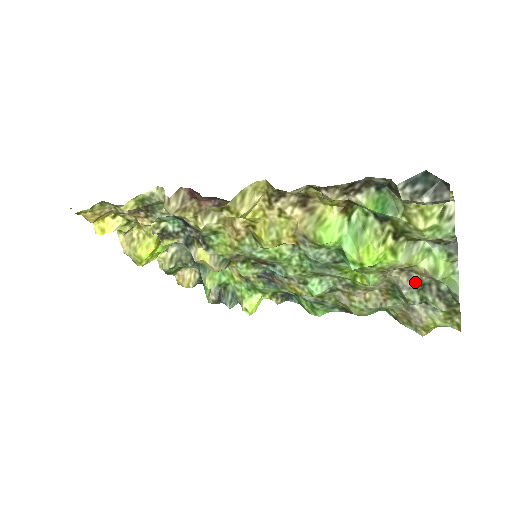
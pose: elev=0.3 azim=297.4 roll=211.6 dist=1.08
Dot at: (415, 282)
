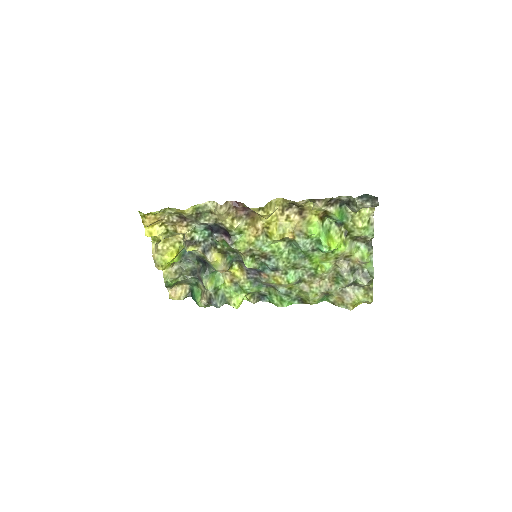
Dot at: (351, 268)
